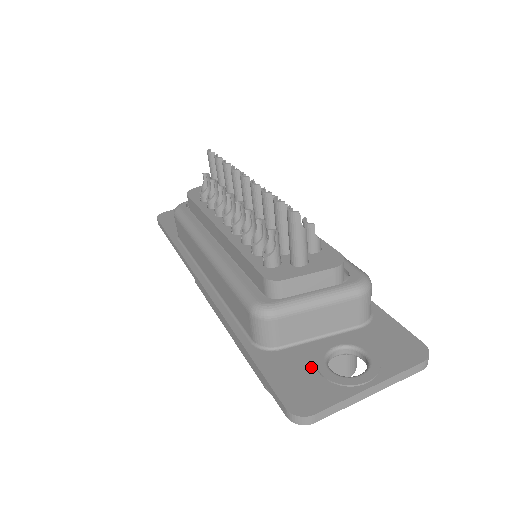
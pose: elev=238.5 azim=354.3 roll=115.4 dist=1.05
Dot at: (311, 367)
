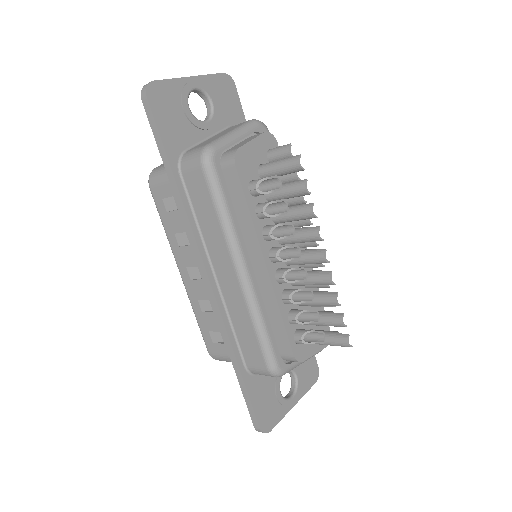
Dot at: (273, 391)
